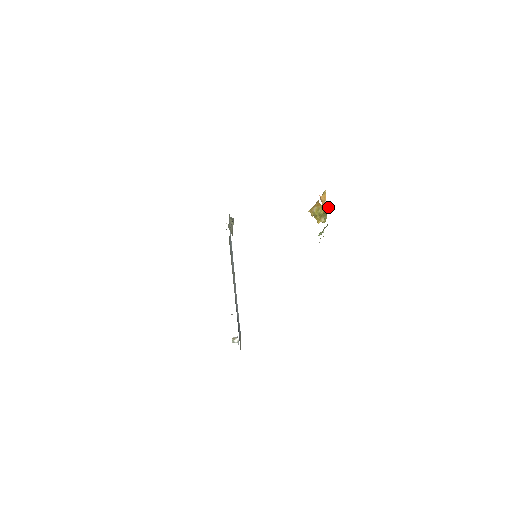
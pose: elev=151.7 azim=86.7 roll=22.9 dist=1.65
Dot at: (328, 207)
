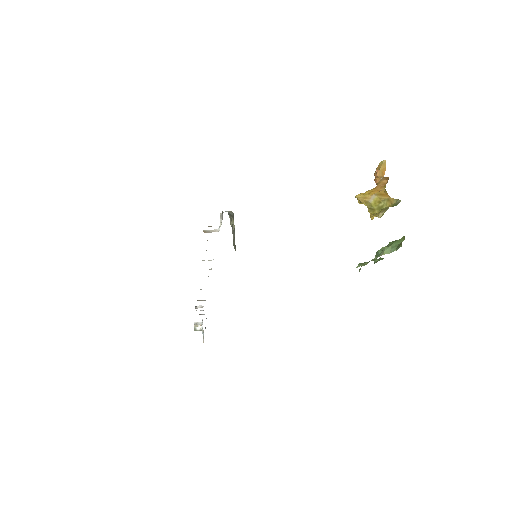
Dot at: (400, 200)
